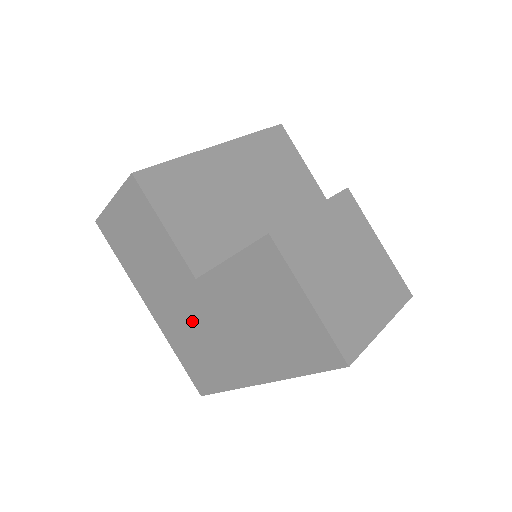
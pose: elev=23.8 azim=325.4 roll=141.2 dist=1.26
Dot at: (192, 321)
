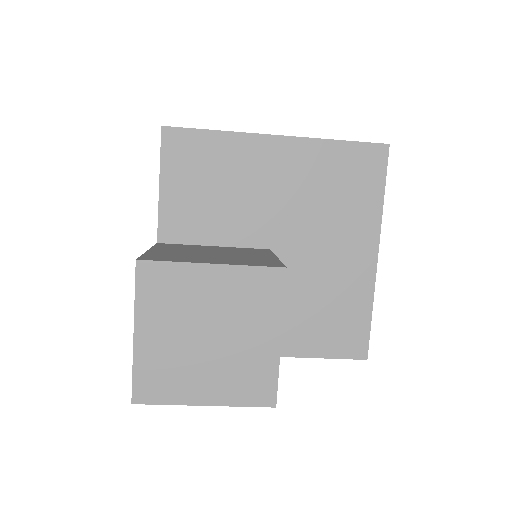
Dot at: occluded
